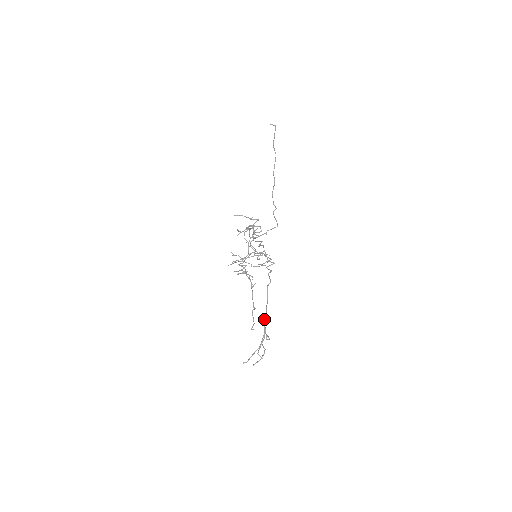
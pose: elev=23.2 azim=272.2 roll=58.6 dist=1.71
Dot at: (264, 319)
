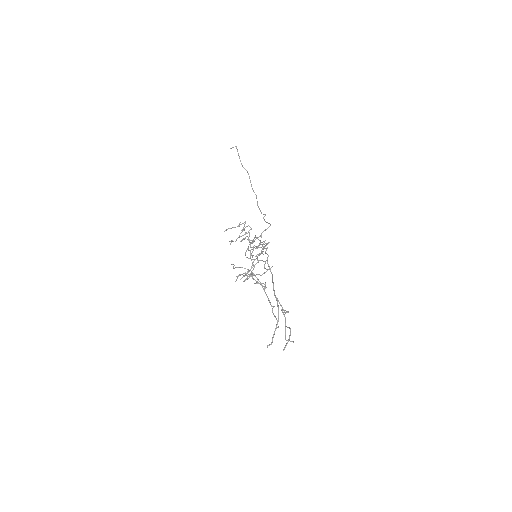
Dot at: occluded
